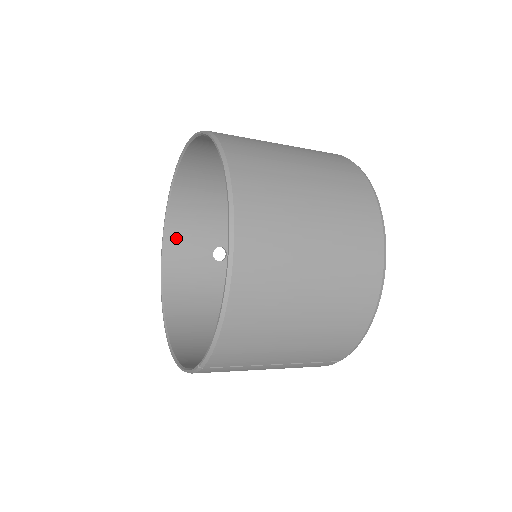
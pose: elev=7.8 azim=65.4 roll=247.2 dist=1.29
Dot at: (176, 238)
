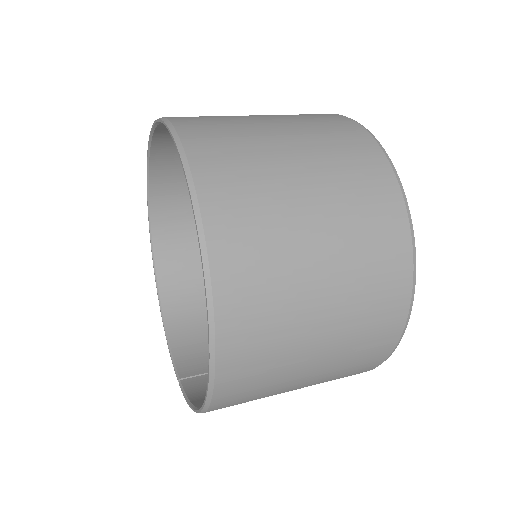
Dot at: (165, 161)
